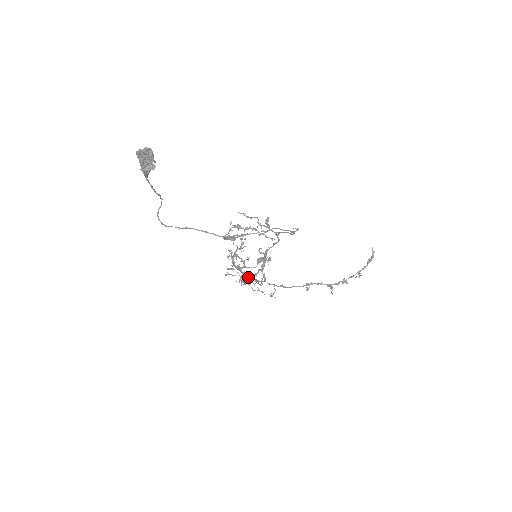
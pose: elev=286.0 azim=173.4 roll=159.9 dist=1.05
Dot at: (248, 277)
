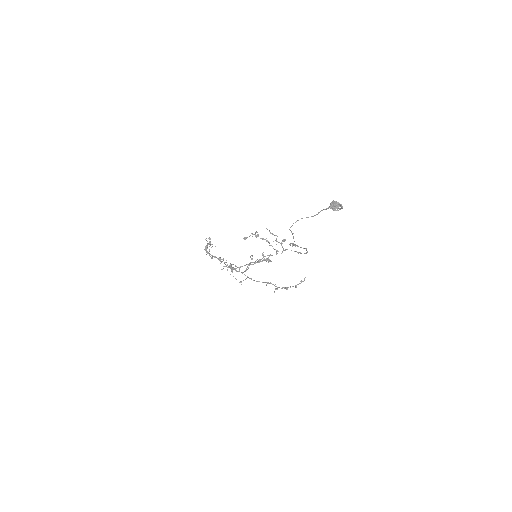
Dot at: (235, 266)
